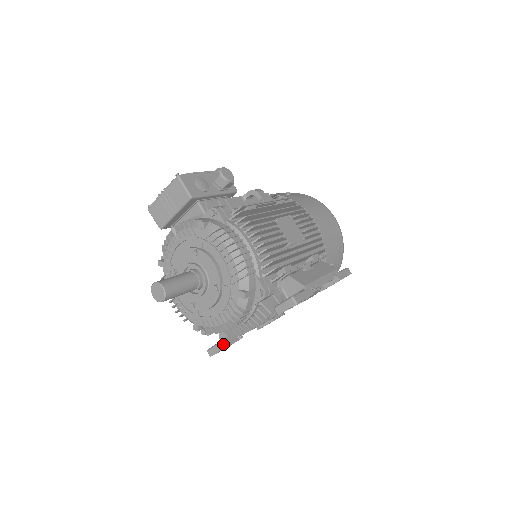
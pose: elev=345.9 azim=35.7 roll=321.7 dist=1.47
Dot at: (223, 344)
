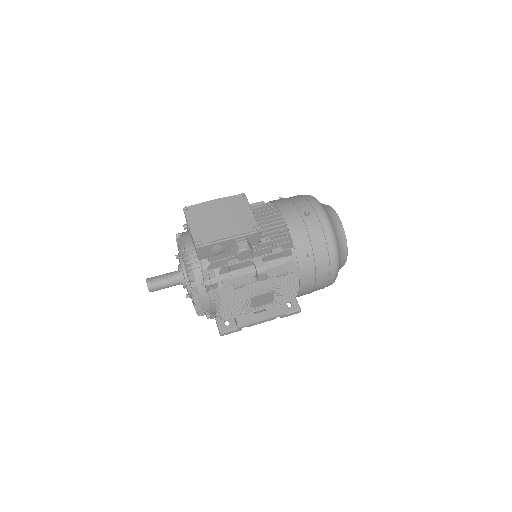
Dot at: occluded
